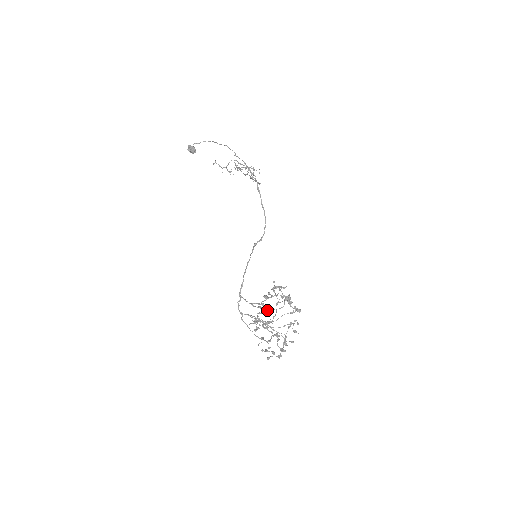
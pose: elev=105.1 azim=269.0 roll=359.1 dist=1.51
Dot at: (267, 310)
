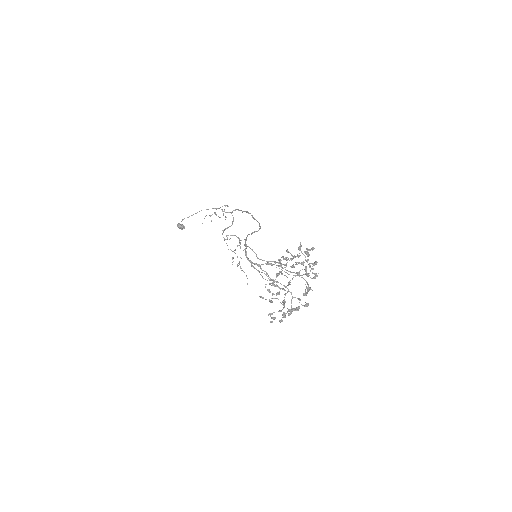
Dot at: (278, 259)
